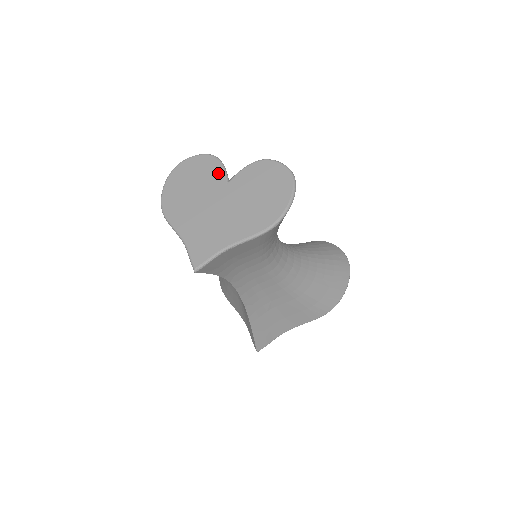
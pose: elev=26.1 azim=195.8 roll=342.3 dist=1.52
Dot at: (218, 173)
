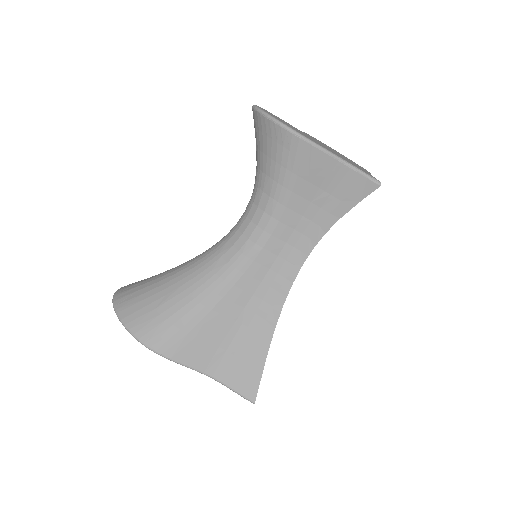
Dot at: (294, 127)
